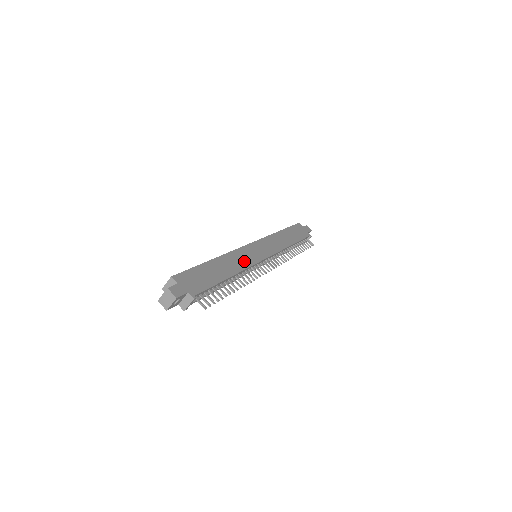
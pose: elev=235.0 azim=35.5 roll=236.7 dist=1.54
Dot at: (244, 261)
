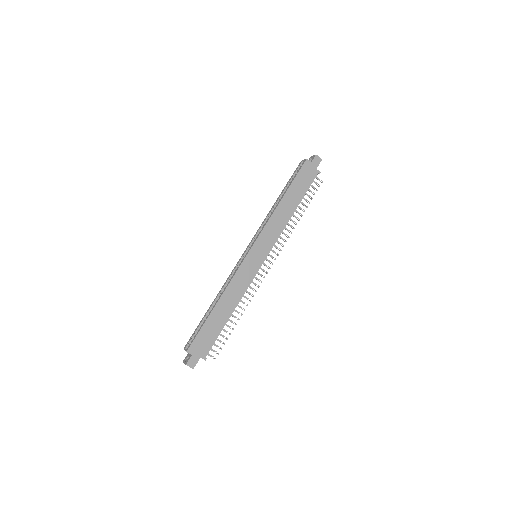
Dot at: (243, 284)
